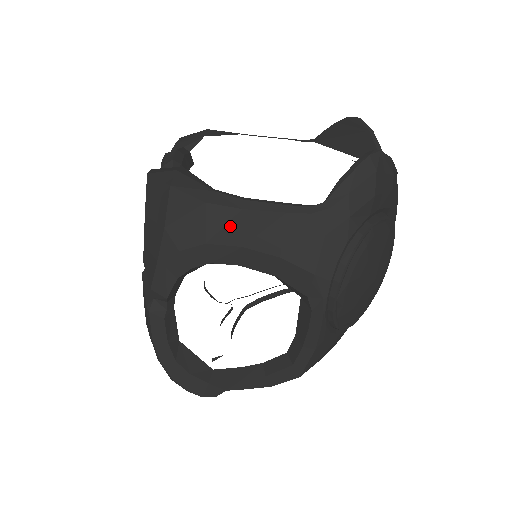
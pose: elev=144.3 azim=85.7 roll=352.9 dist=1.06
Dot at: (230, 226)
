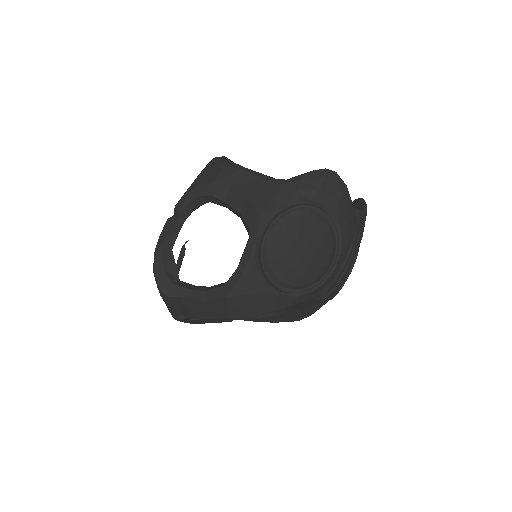
Dot at: (230, 176)
